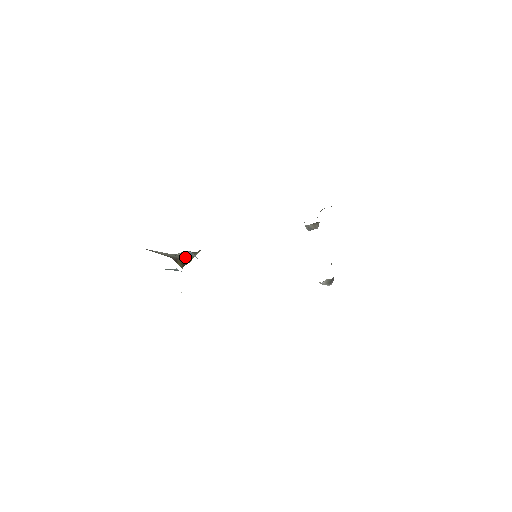
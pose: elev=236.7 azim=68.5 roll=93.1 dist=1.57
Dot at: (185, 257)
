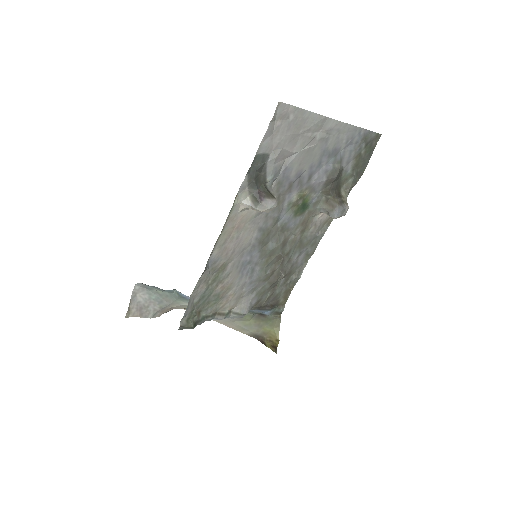
Dot at: (268, 333)
